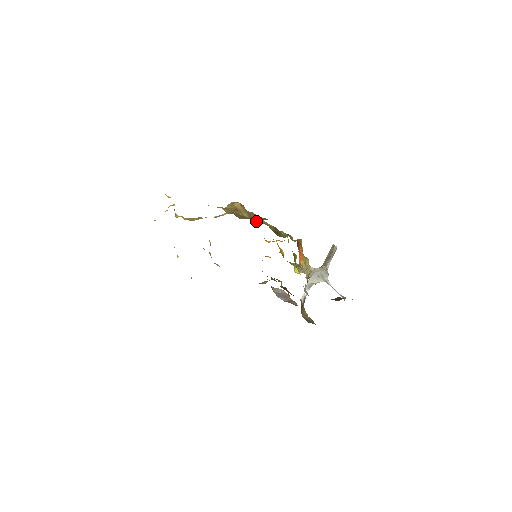
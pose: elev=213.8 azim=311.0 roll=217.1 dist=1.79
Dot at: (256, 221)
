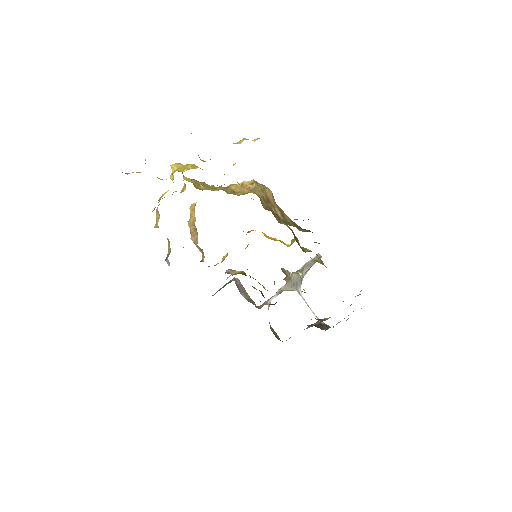
Dot at: occluded
